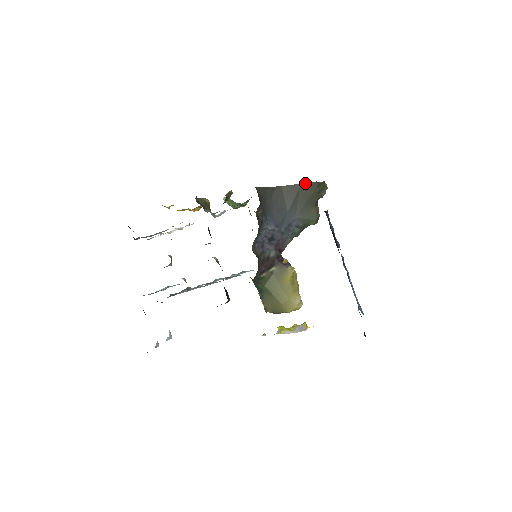
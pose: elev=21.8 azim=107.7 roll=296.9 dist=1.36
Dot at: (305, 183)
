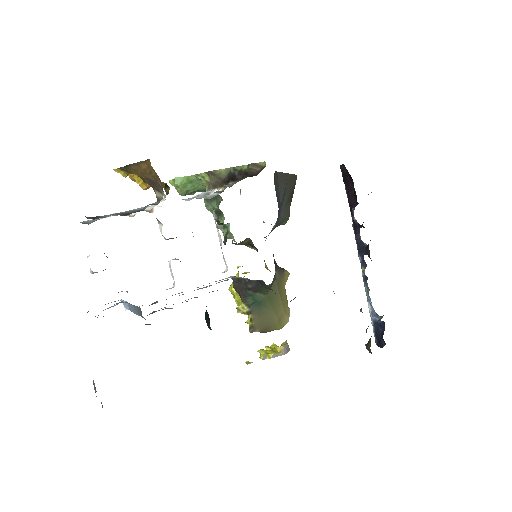
Dot at: (291, 174)
